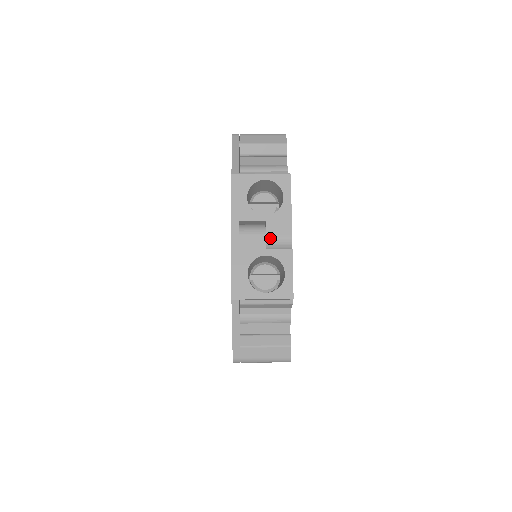
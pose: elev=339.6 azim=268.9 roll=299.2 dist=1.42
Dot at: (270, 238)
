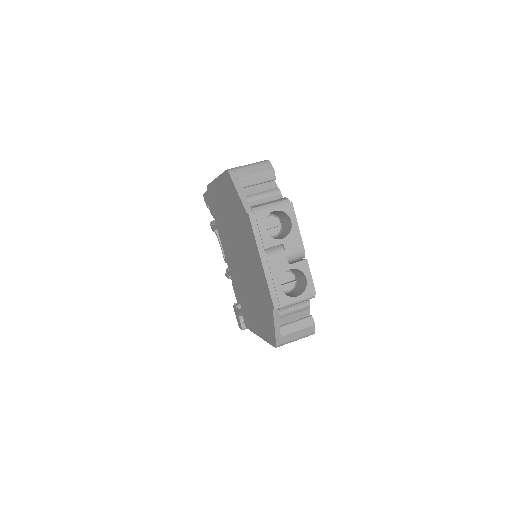
Dot at: (289, 255)
